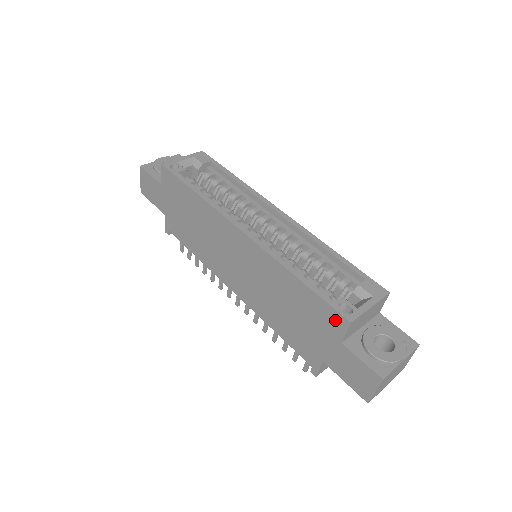
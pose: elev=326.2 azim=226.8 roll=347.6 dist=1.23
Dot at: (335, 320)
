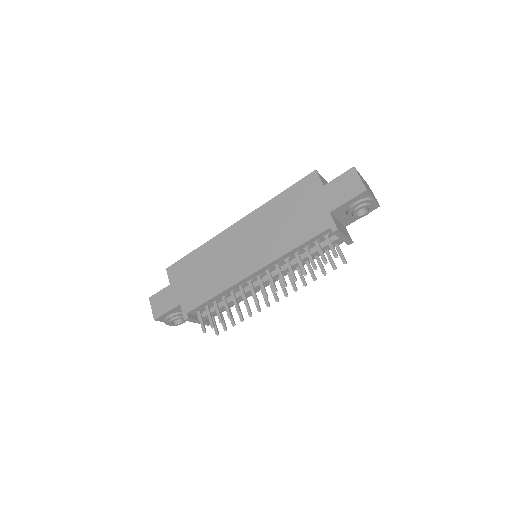
Dot at: (310, 181)
